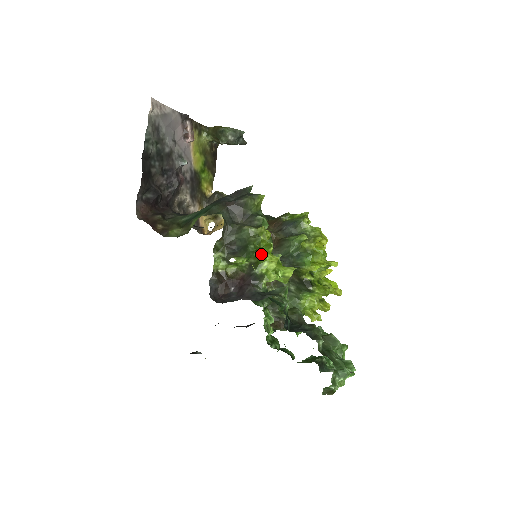
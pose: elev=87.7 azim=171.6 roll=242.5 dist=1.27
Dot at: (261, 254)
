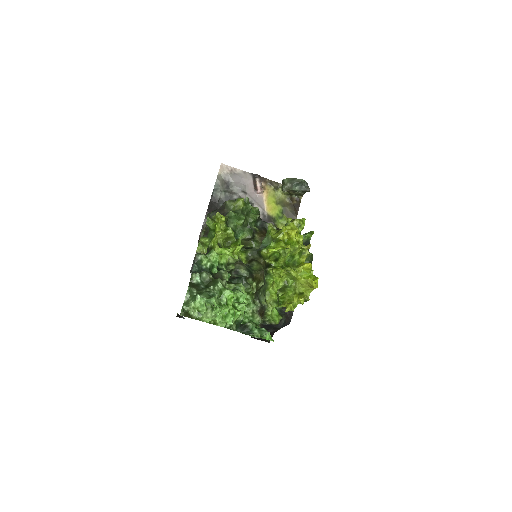
Dot at: occluded
